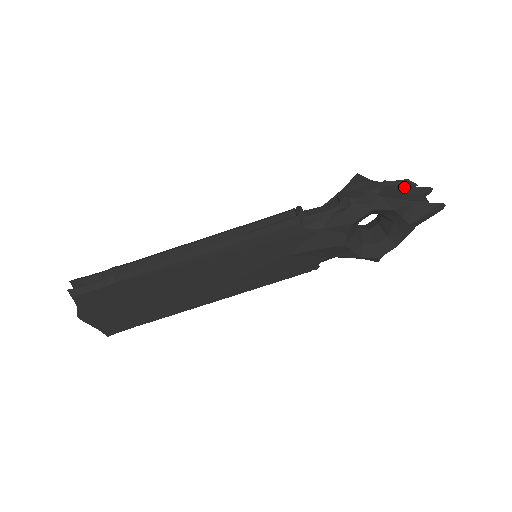
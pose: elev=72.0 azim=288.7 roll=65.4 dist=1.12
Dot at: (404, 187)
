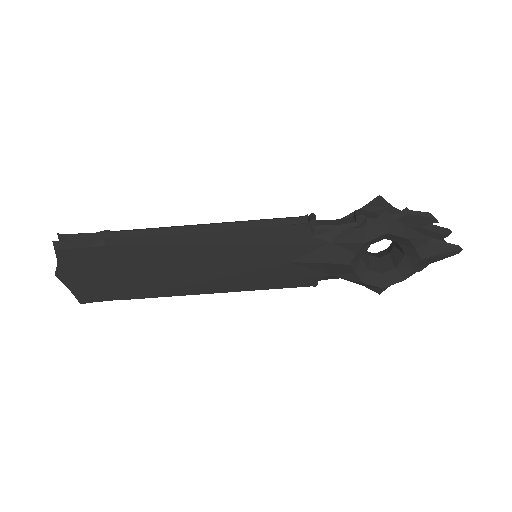
Dot at: (424, 220)
